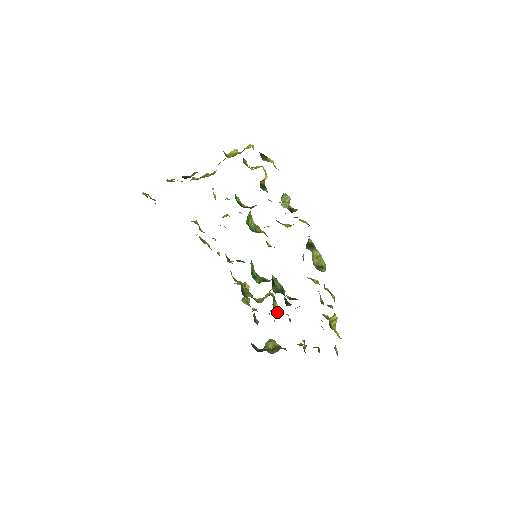
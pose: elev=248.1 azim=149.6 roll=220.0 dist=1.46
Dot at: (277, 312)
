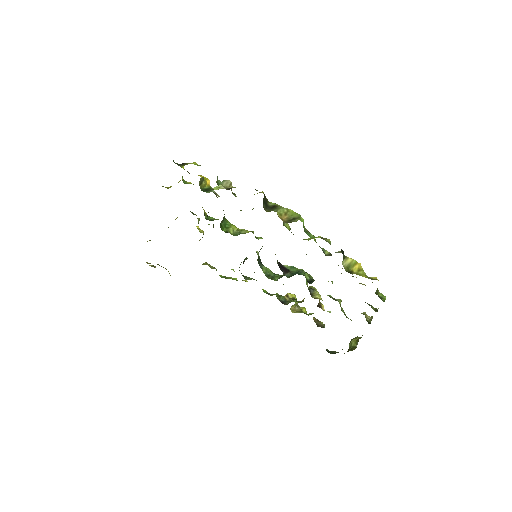
Dot at: occluded
